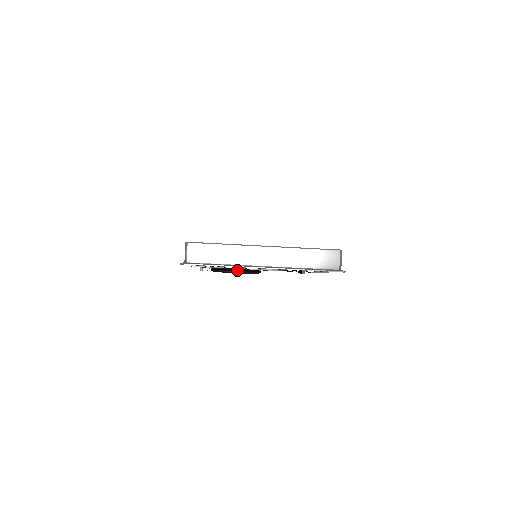
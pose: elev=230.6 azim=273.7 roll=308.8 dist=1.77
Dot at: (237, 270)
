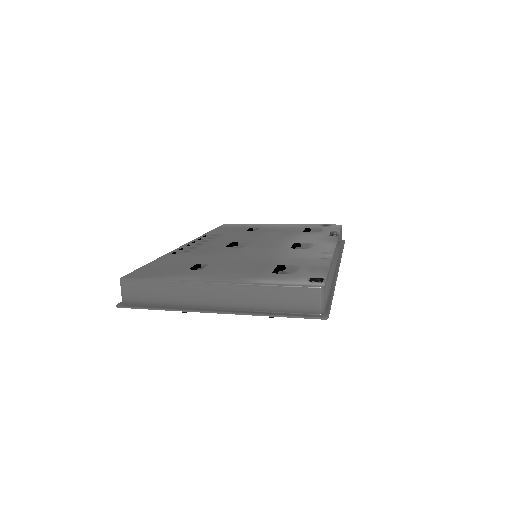
Dot at: (186, 312)
